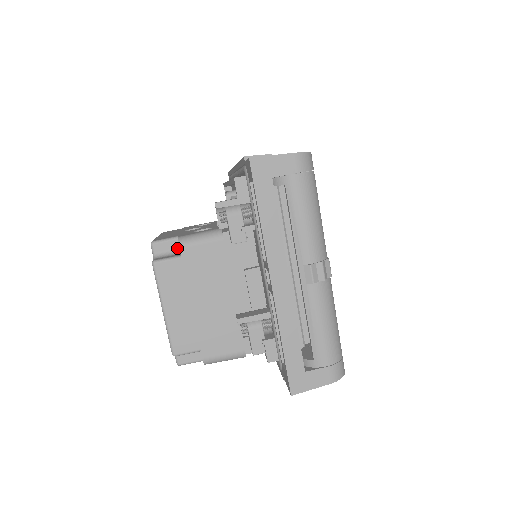
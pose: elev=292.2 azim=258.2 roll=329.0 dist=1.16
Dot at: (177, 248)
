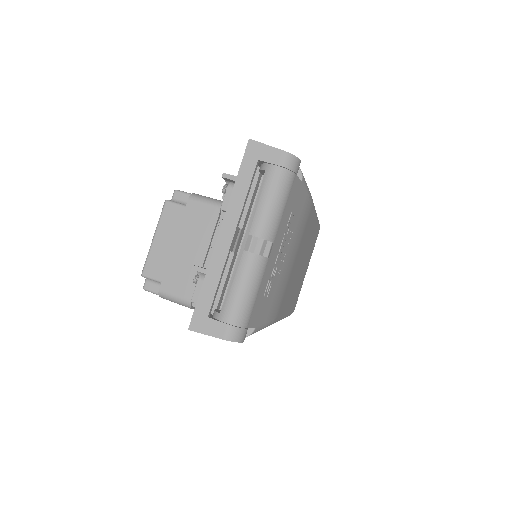
Dot at: occluded
